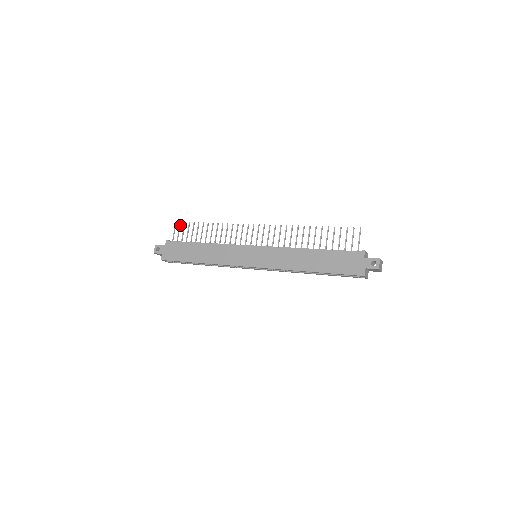
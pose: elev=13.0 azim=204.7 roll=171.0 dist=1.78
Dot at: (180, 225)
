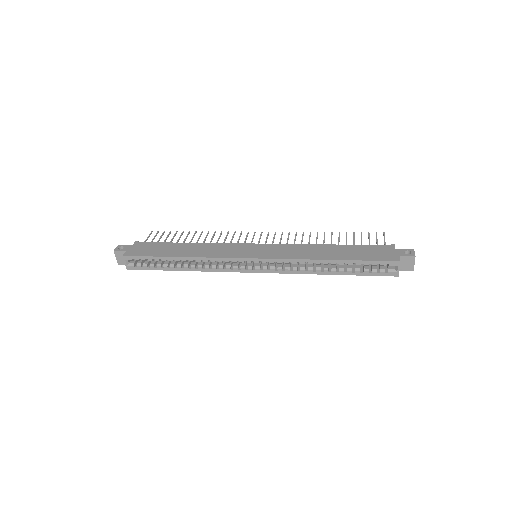
Dot at: (157, 233)
